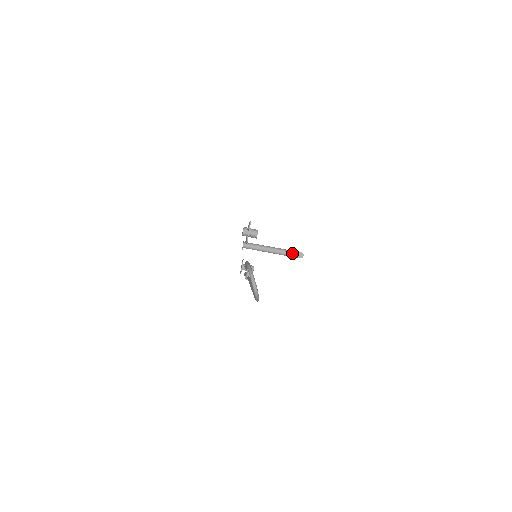
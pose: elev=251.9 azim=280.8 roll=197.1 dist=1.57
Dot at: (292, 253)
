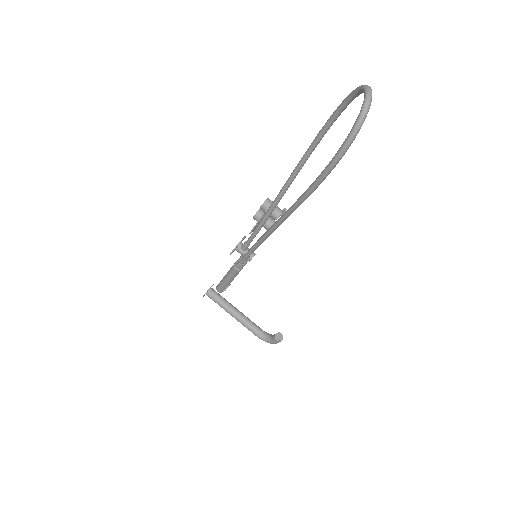
Dot at: (266, 334)
